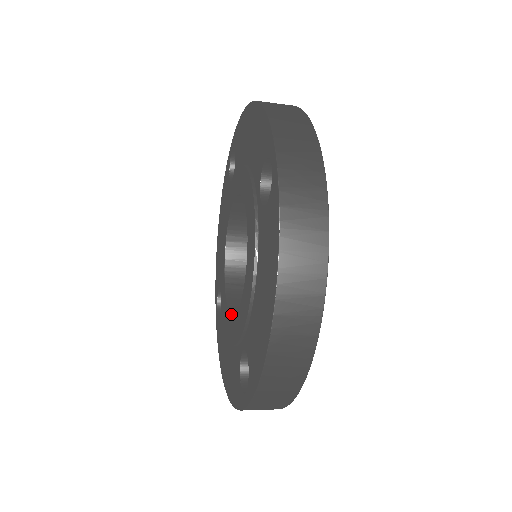
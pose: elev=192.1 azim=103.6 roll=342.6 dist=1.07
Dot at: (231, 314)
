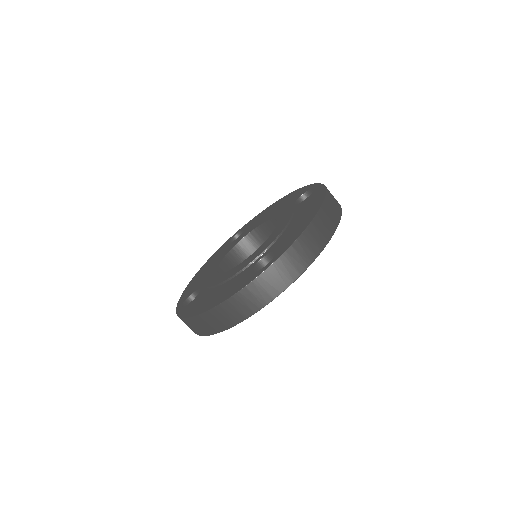
Dot at: (236, 266)
